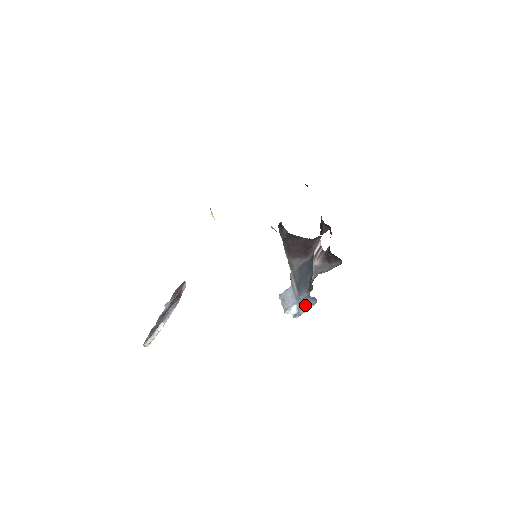
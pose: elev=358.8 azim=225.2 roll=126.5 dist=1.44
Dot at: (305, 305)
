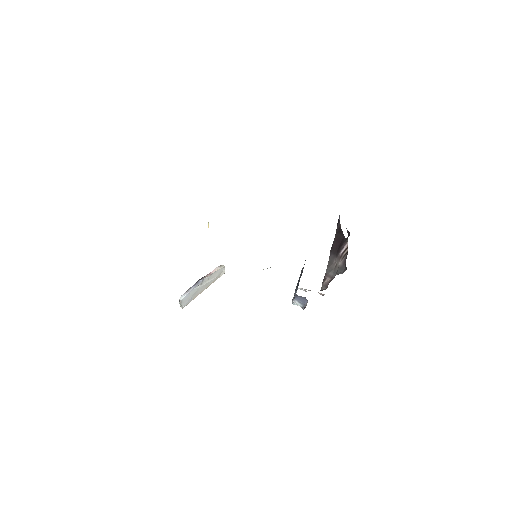
Dot at: (303, 302)
